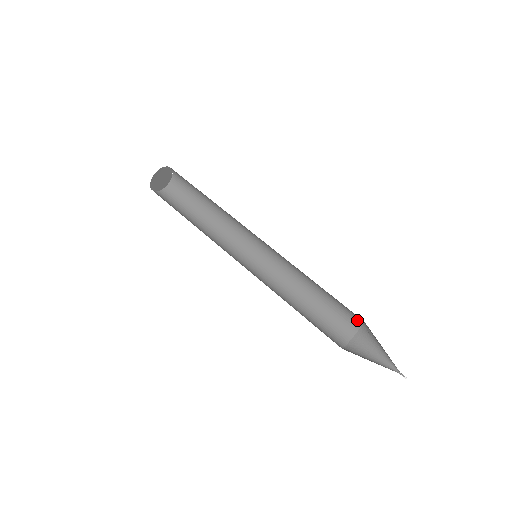
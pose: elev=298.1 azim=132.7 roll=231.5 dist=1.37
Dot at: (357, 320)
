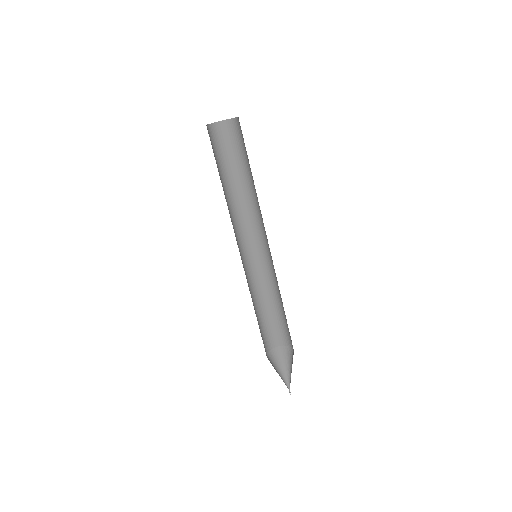
Dot at: occluded
